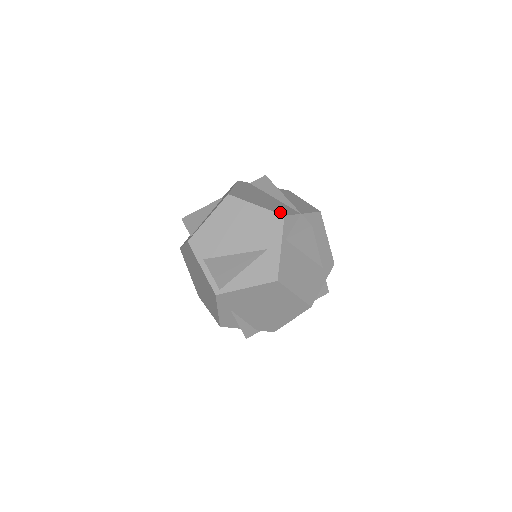
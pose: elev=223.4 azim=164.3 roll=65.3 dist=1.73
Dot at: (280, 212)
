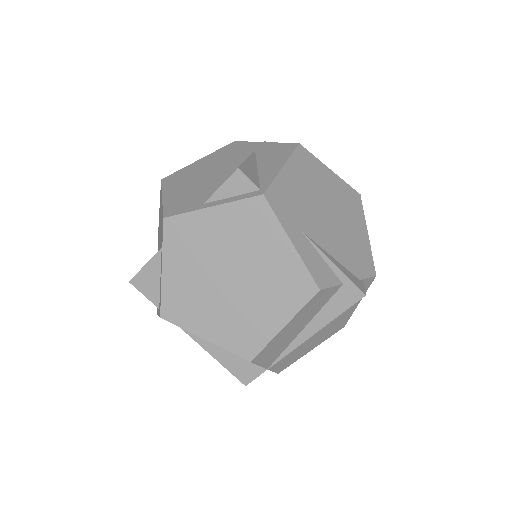
Dot at: occluded
